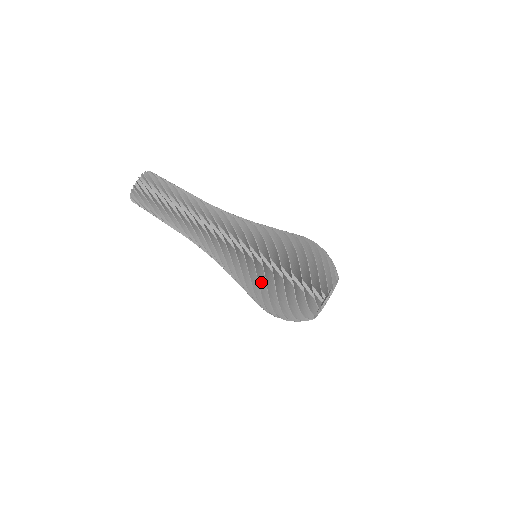
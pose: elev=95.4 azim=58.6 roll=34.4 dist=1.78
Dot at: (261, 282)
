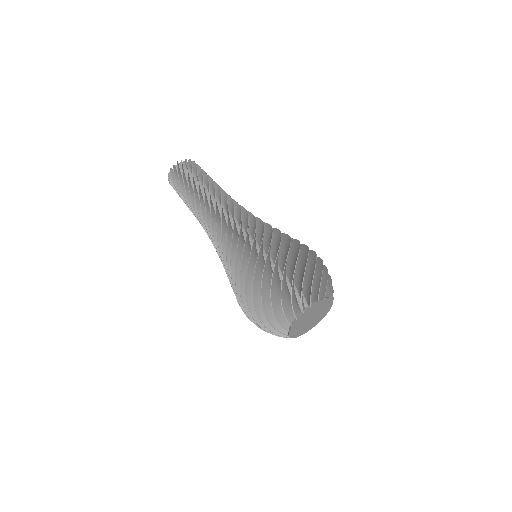
Dot at: (261, 253)
